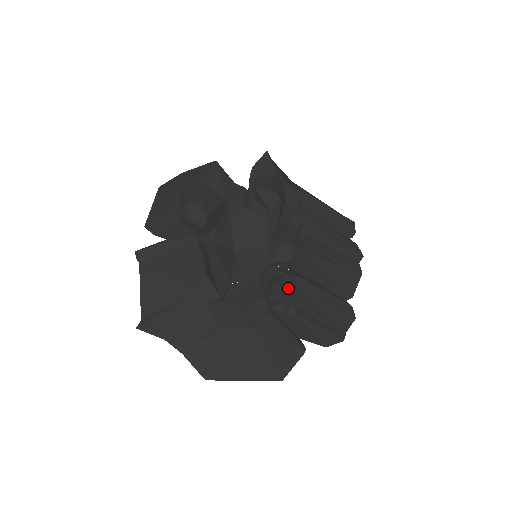
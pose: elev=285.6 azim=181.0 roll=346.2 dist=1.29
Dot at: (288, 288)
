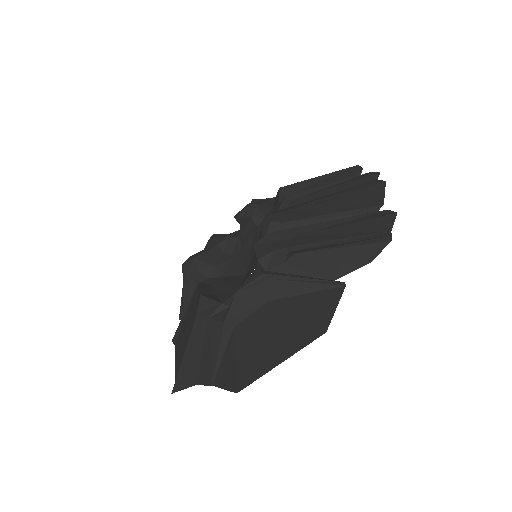
Dot at: (277, 243)
